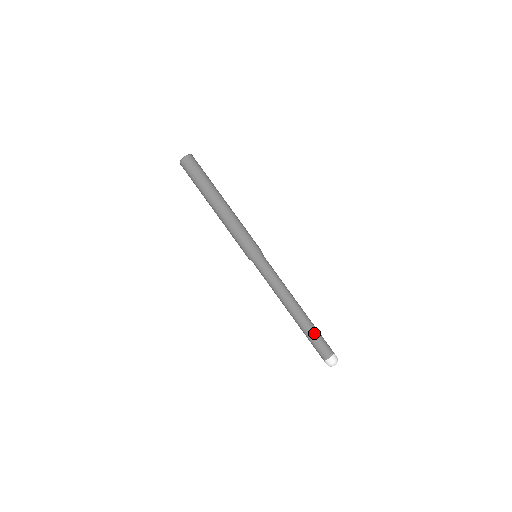
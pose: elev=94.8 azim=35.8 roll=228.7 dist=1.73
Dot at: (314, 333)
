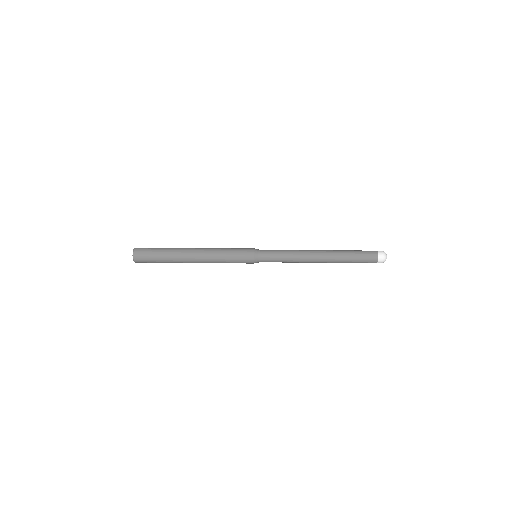
Dot at: (350, 261)
